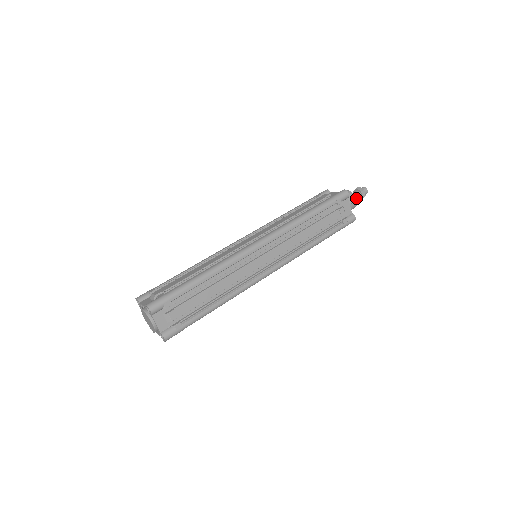
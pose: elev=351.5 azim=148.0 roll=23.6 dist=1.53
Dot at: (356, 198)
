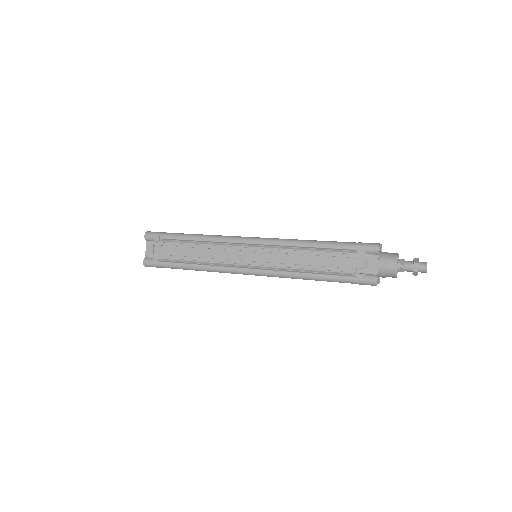
Dot at: (397, 264)
